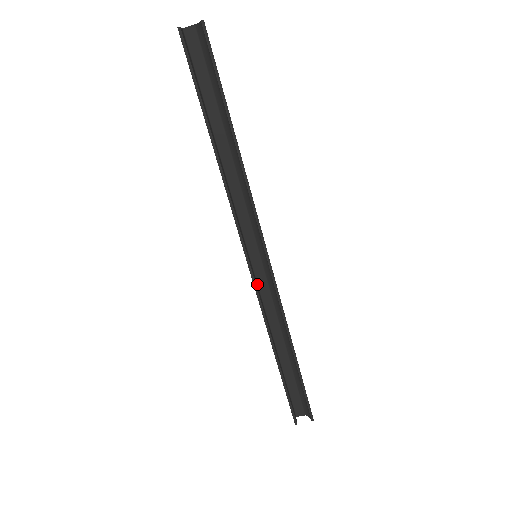
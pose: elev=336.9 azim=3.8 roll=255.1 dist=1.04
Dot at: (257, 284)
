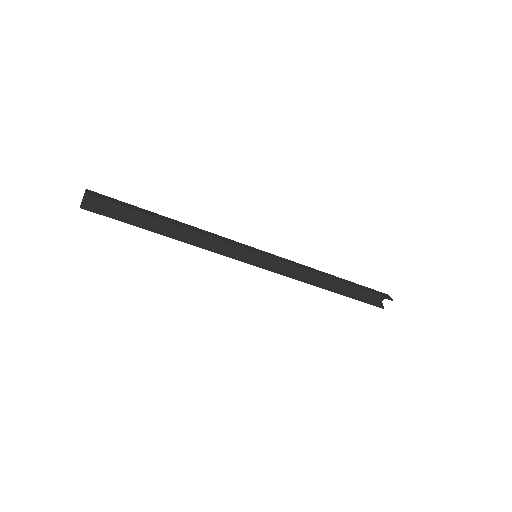
Dot at: (275, 265)
